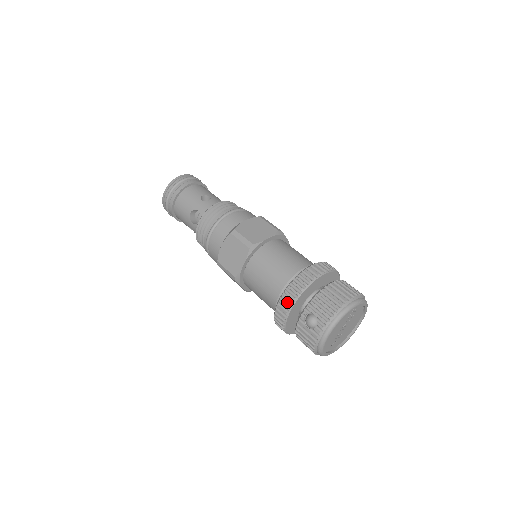
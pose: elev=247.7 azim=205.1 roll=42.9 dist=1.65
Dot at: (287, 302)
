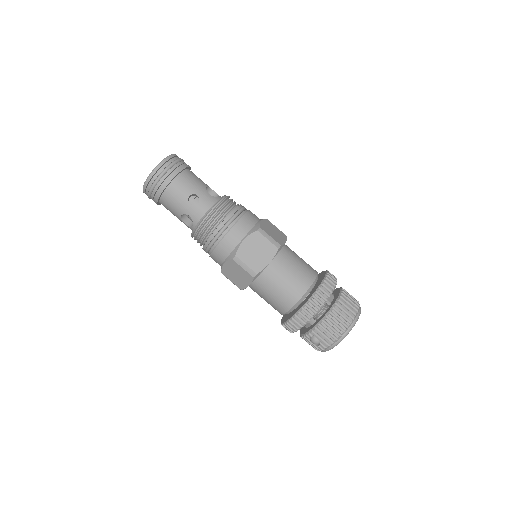
Dot at: (294, 327)
